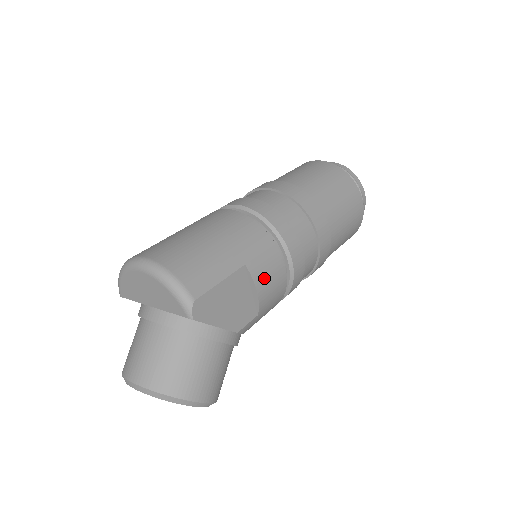
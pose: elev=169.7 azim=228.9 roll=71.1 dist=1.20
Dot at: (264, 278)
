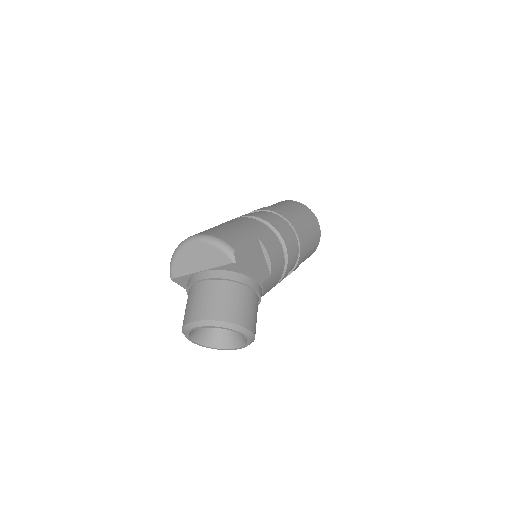
Dot at: (271, 249)
